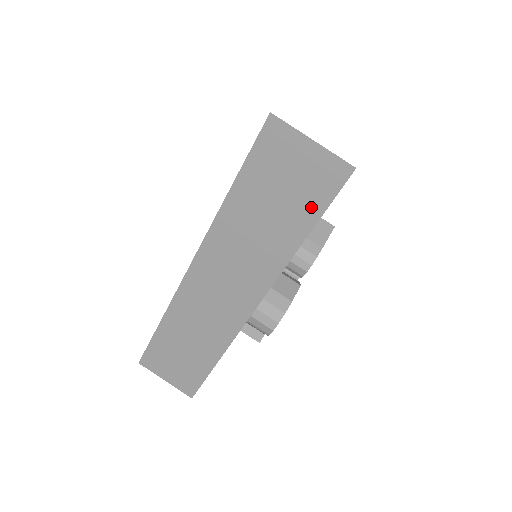
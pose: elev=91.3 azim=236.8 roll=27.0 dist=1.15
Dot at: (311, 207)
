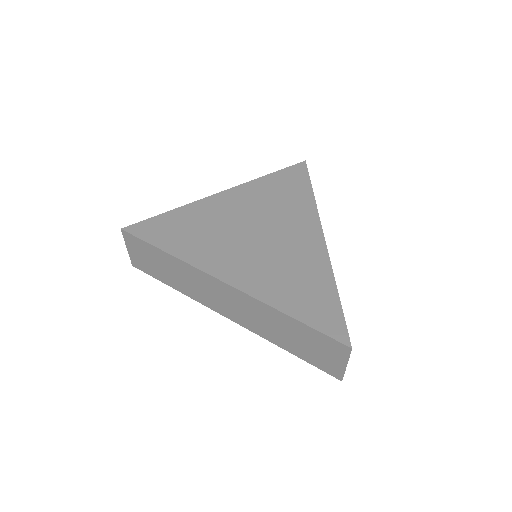
Dot at: (308, 358)
